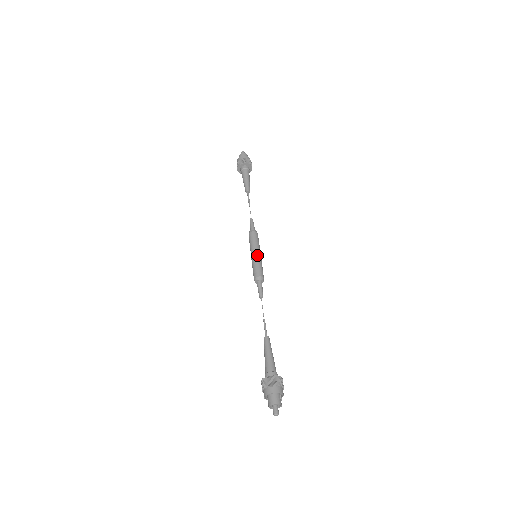
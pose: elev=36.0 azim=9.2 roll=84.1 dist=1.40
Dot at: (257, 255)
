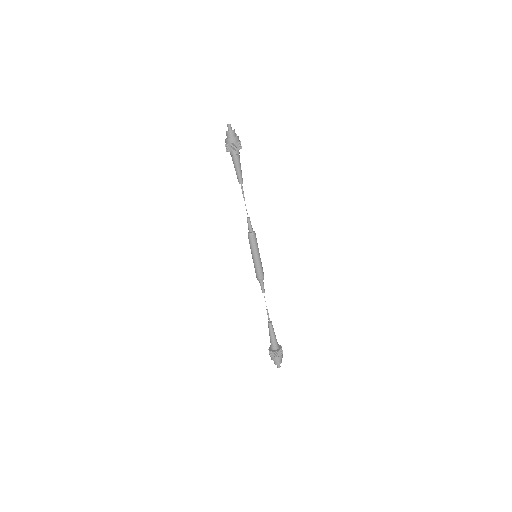
Dot at: (260, 258)
